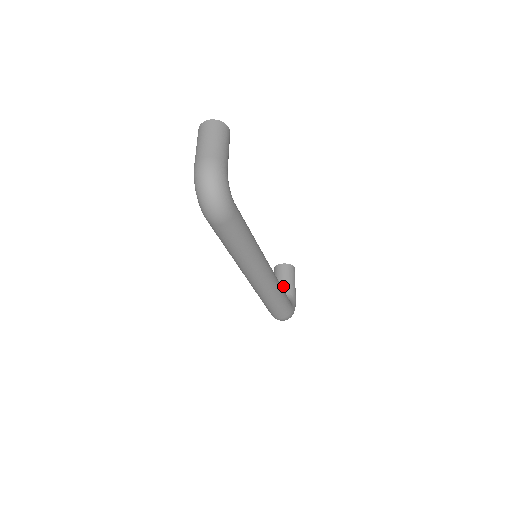
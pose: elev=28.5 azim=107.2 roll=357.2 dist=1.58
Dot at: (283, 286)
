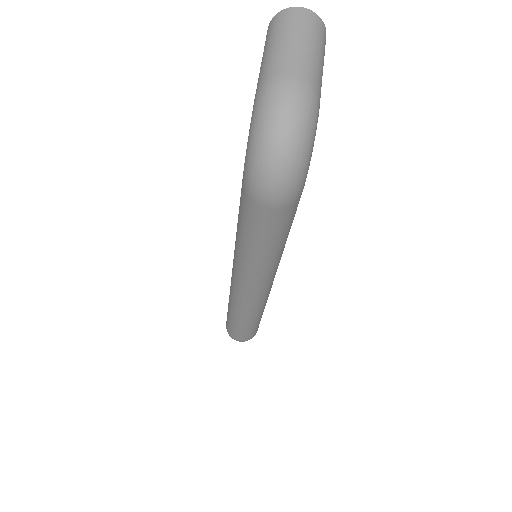
Dot at: occluded
